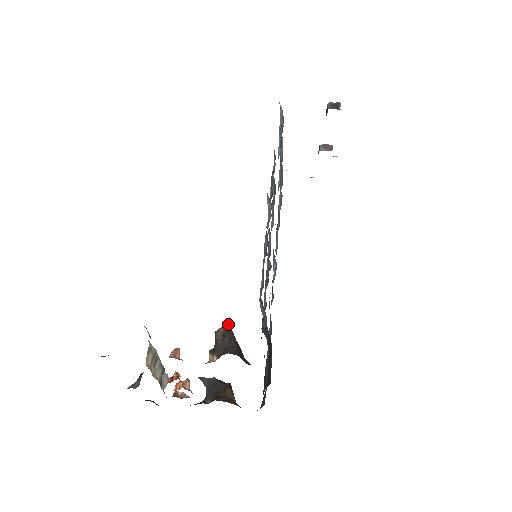
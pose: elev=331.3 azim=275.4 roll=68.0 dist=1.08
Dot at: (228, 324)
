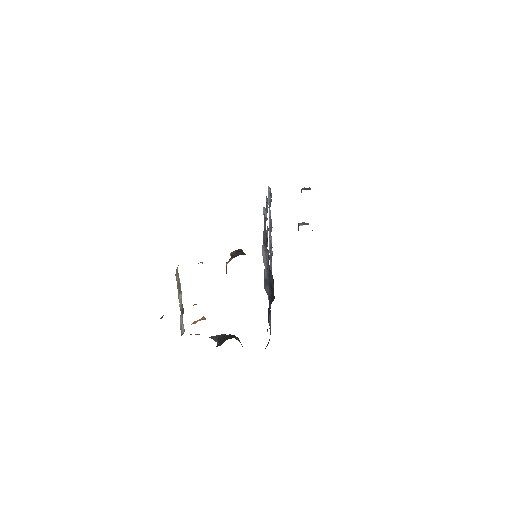
Dot at: (240, 249)
